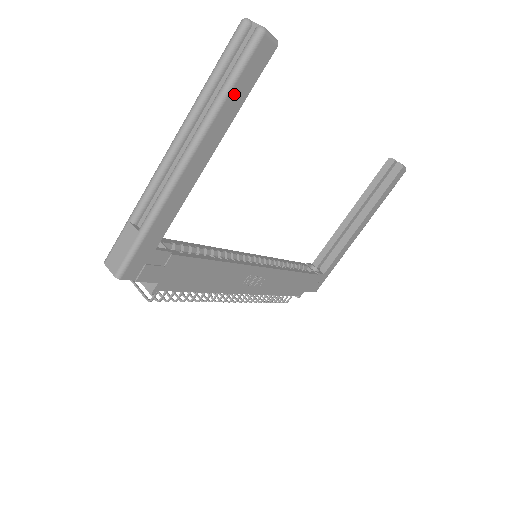
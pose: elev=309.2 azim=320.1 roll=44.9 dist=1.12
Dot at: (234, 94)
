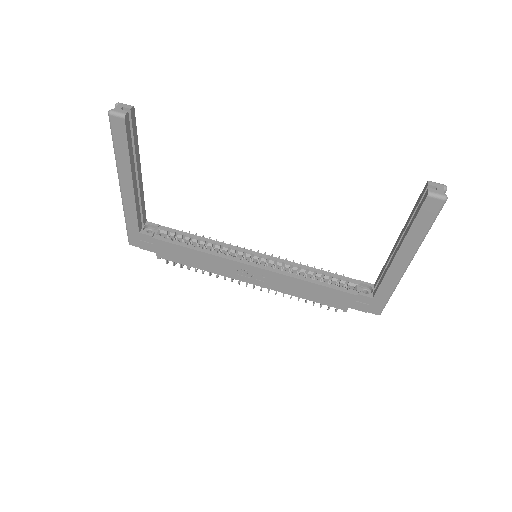
Dot at: (119, 149)
